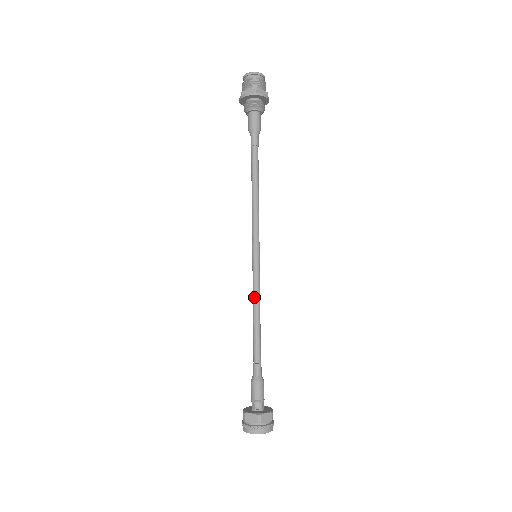
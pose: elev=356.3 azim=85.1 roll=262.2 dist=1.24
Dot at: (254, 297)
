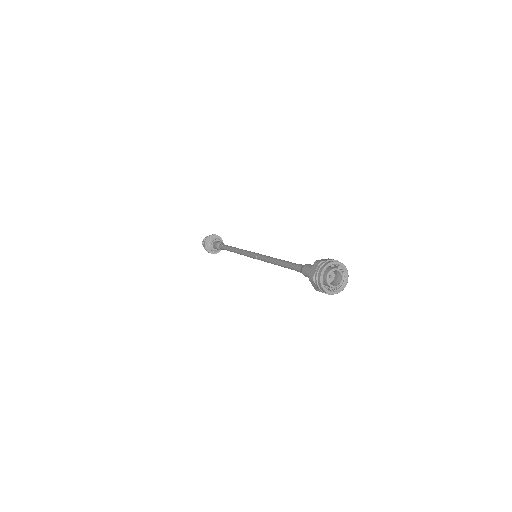
Dot at: (270, 257)
